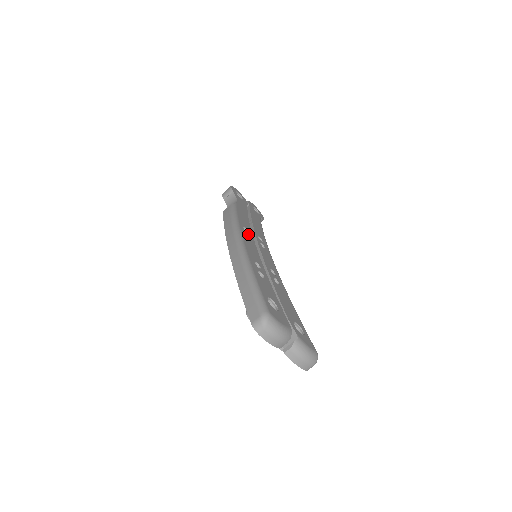
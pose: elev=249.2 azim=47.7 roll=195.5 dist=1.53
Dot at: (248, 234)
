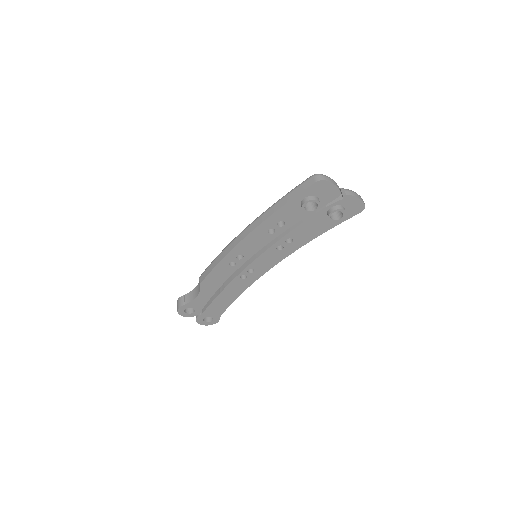
Dot at: occluded
